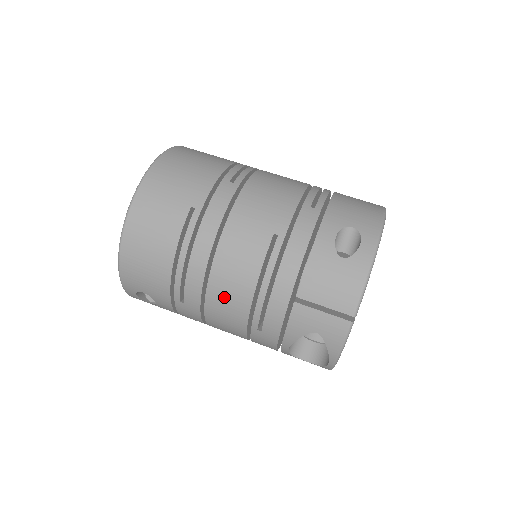
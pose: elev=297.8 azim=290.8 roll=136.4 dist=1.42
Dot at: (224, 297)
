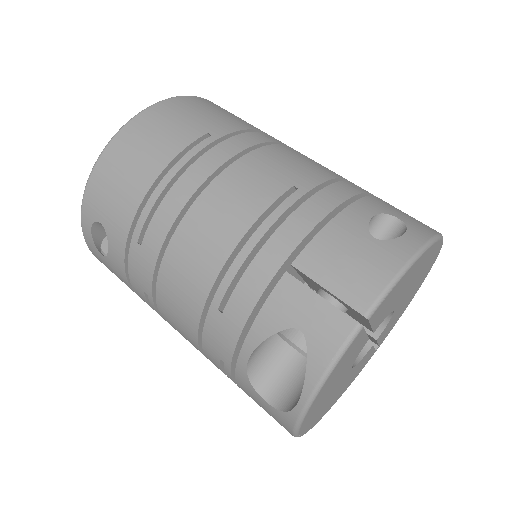
Dot at: (195, 243)
